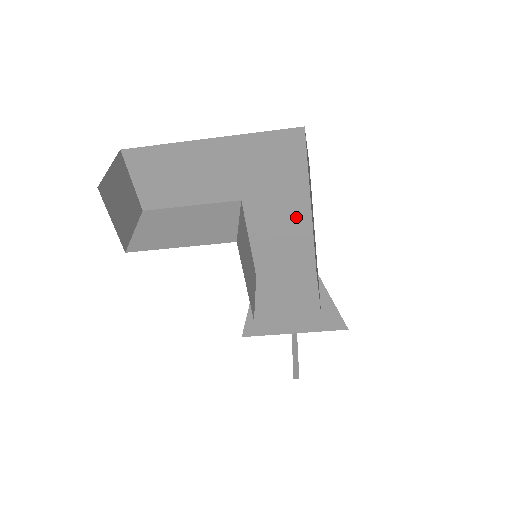
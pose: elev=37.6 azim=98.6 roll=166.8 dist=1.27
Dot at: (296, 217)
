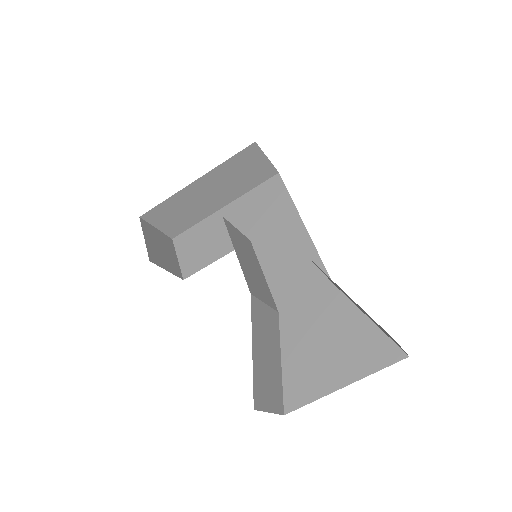
Dot at: (295, 237)
